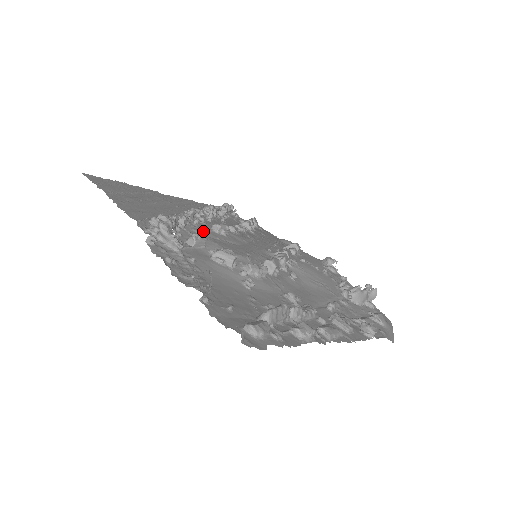
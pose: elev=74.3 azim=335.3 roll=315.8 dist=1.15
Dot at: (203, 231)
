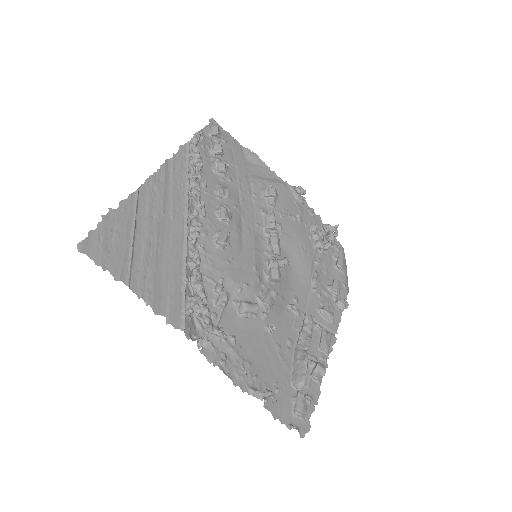
Dot at: (214, 260)
